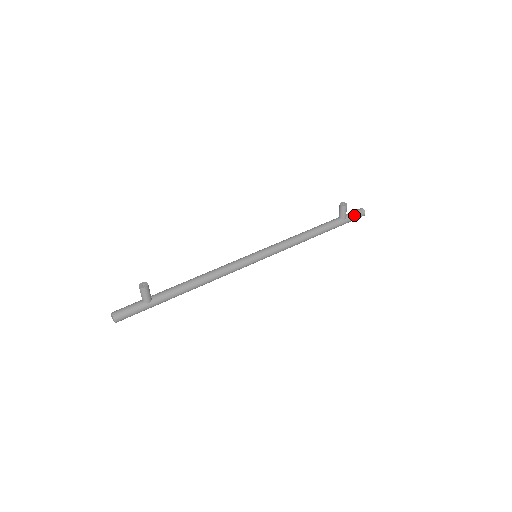
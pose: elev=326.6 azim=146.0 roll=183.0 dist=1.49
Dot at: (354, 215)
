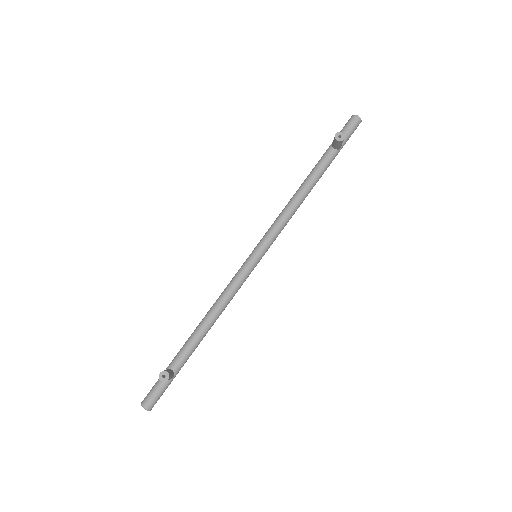
Dot at: (350, 134)
